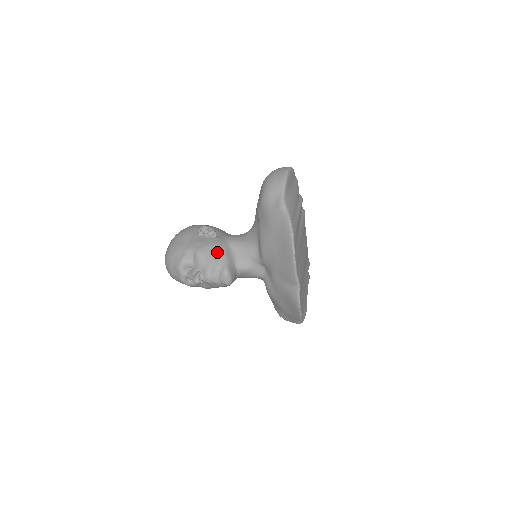
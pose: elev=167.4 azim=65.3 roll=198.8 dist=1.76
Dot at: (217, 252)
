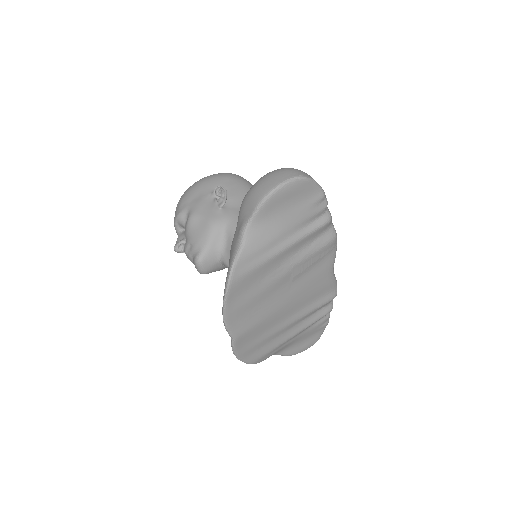
Dot at: (204, 230)
